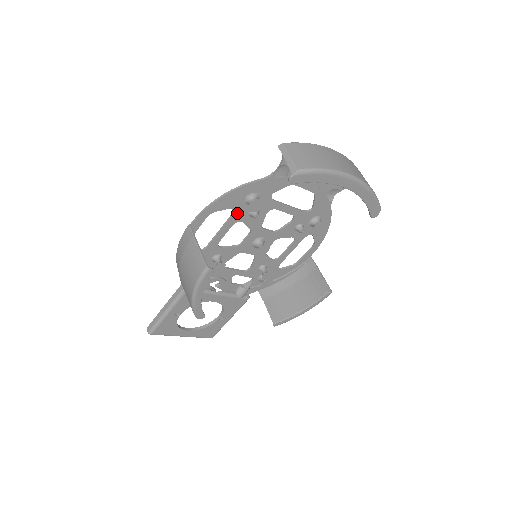
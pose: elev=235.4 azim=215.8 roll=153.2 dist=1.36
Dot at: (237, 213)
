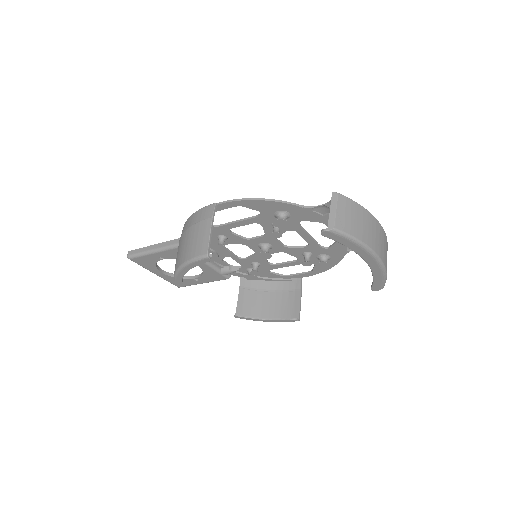
Dot at: (262, 217)
